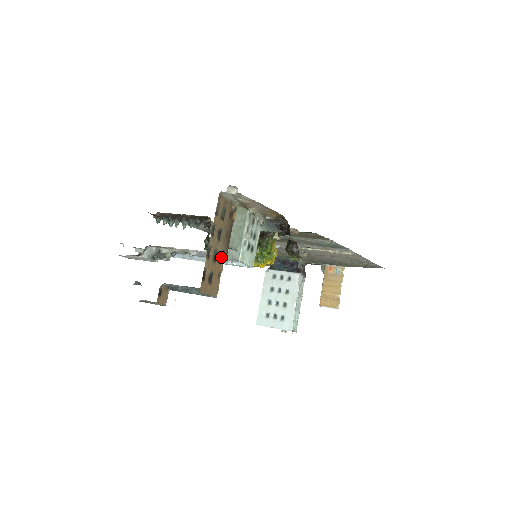
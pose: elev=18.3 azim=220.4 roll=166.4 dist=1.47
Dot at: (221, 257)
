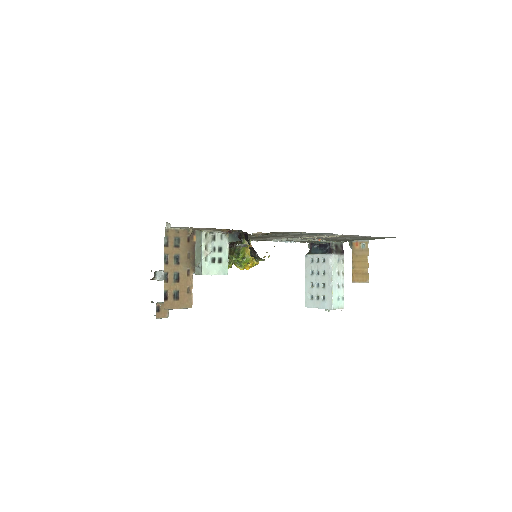
Dot at: (187, 276)
